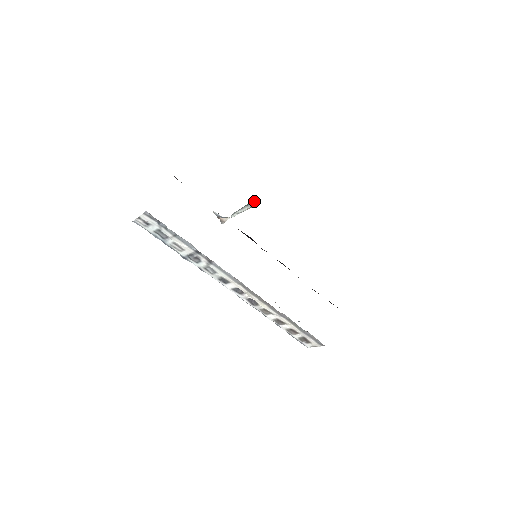
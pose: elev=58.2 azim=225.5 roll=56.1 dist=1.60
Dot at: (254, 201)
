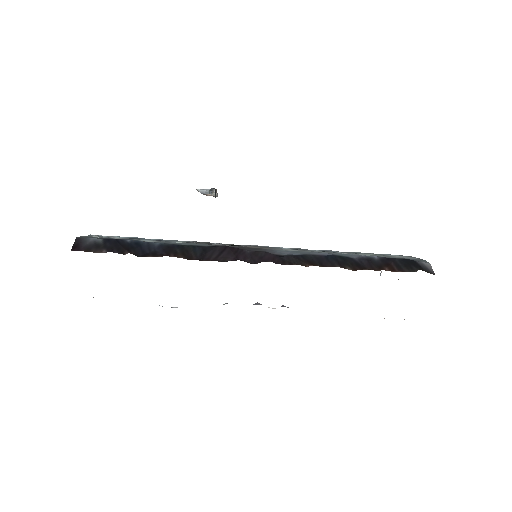
Dot at: occluded
